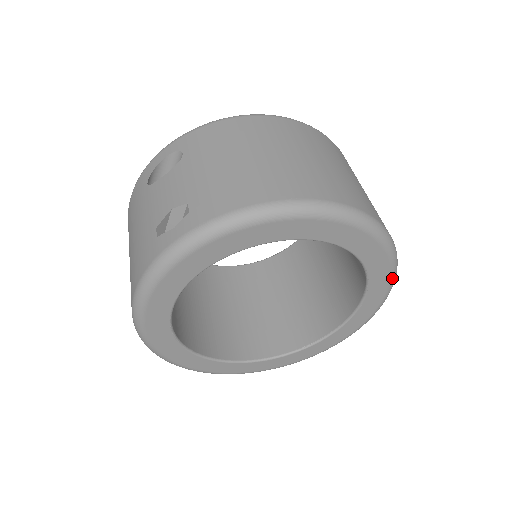
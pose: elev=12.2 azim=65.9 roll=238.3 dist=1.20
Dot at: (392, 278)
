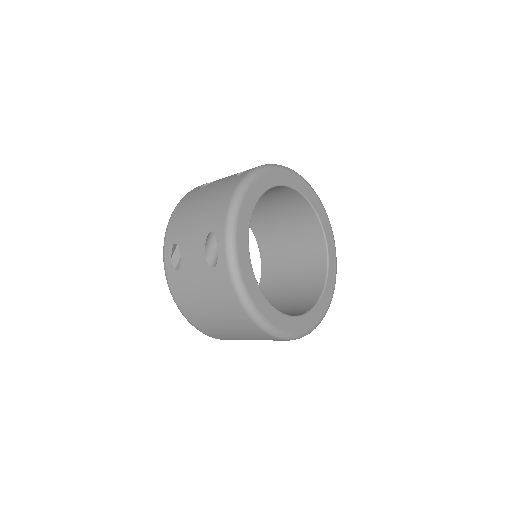
Dot at: occluded
